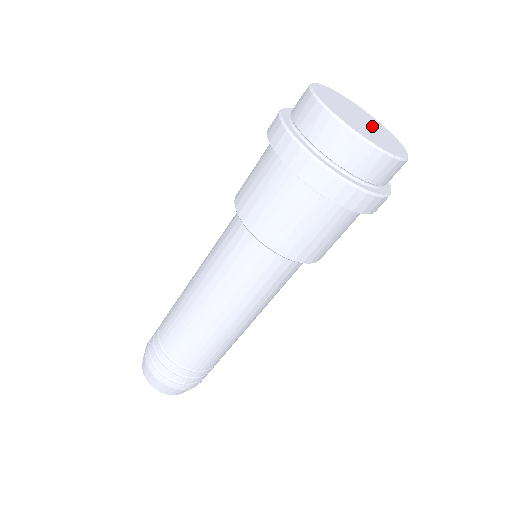
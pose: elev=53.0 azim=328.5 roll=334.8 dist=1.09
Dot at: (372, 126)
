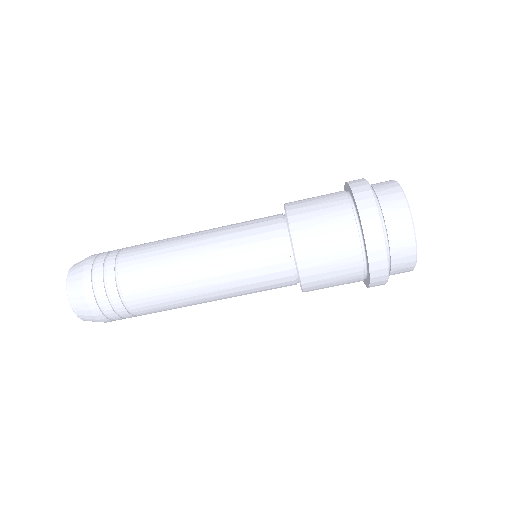
Dot at: occluded
